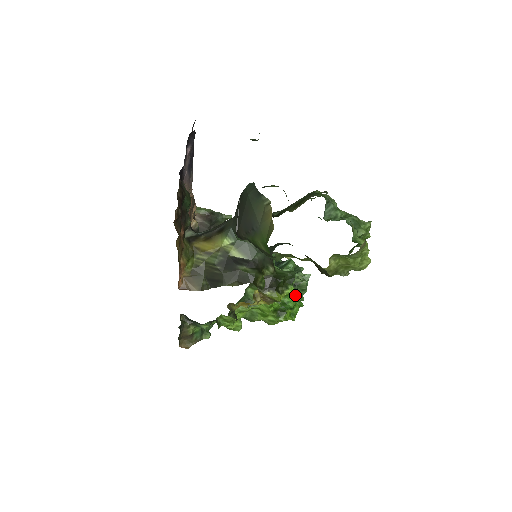
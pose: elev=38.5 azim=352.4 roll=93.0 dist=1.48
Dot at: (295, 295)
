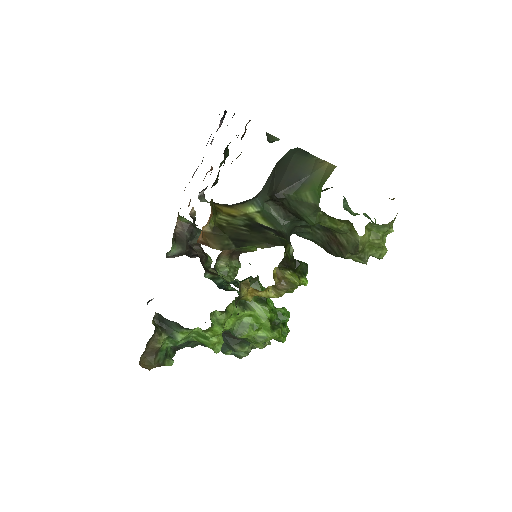
Dot at: occluded
